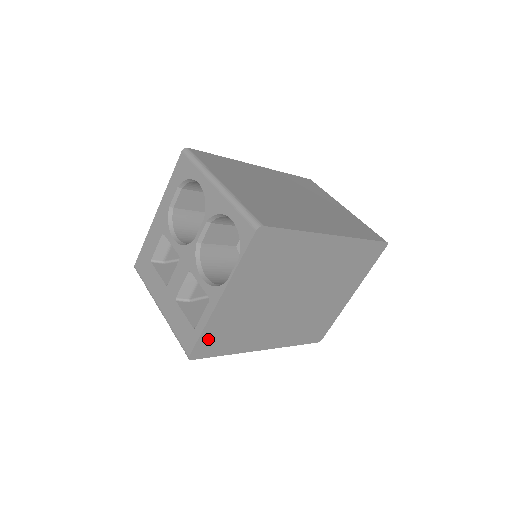
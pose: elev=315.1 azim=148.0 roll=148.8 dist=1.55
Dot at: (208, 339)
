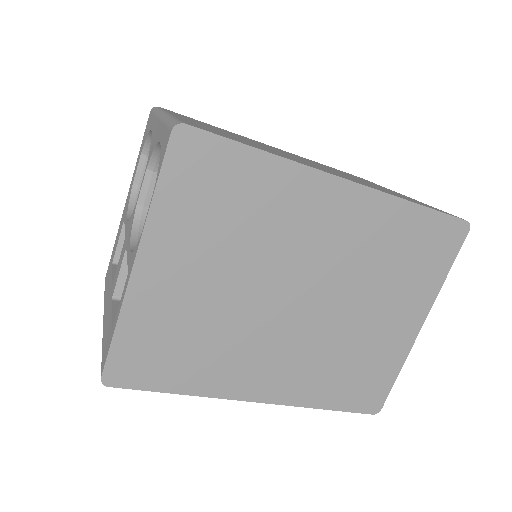
Dot at: (132, 349)
